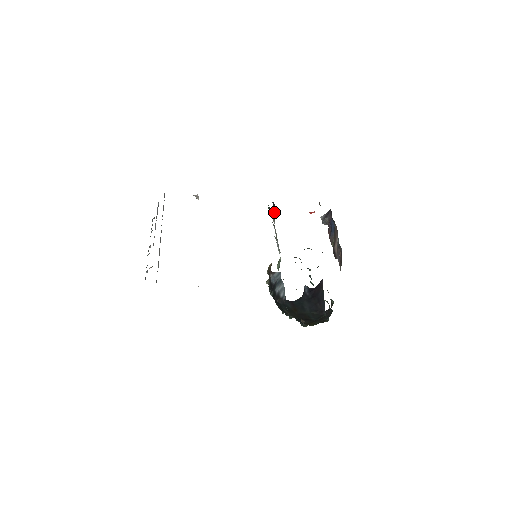
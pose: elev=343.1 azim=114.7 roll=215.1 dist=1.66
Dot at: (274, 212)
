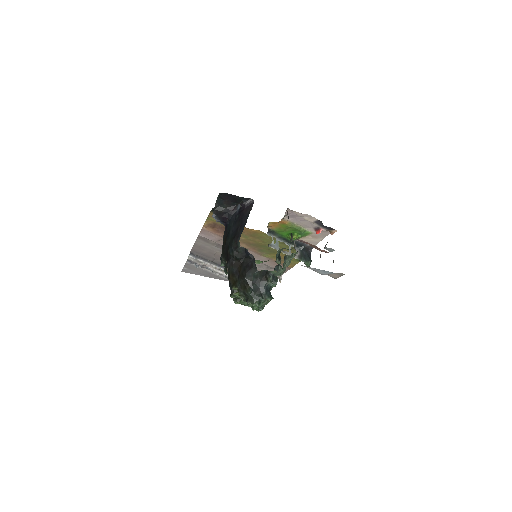
Dot at: (304, 255)
